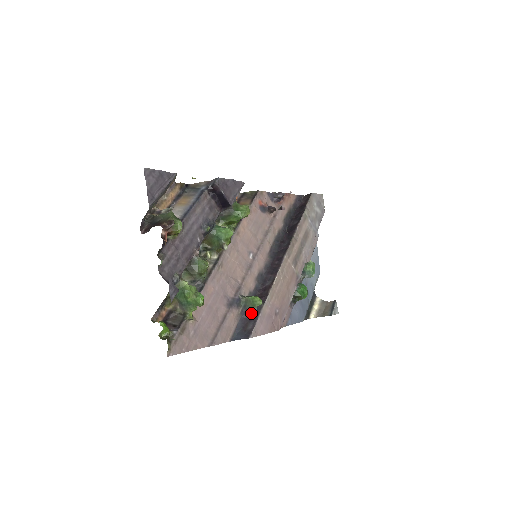
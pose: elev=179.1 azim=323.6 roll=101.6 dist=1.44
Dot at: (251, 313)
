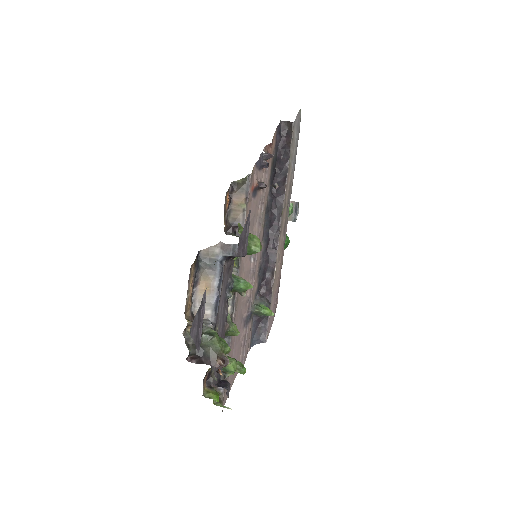
Dot at: (261, 318)
